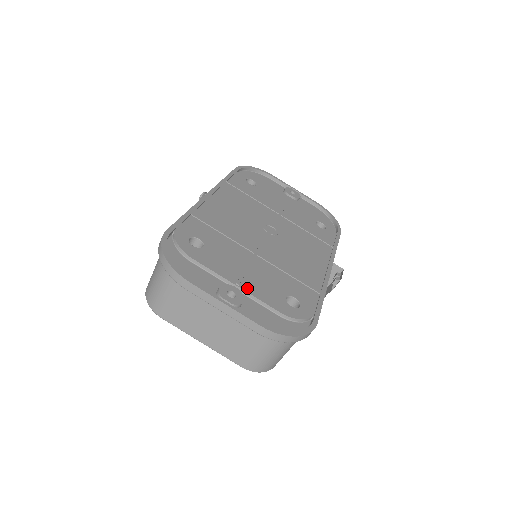
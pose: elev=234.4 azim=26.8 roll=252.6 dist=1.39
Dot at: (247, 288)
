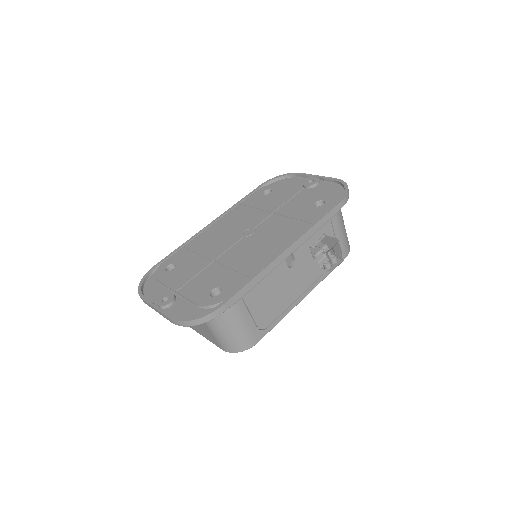
Dot at: (183, 291)
